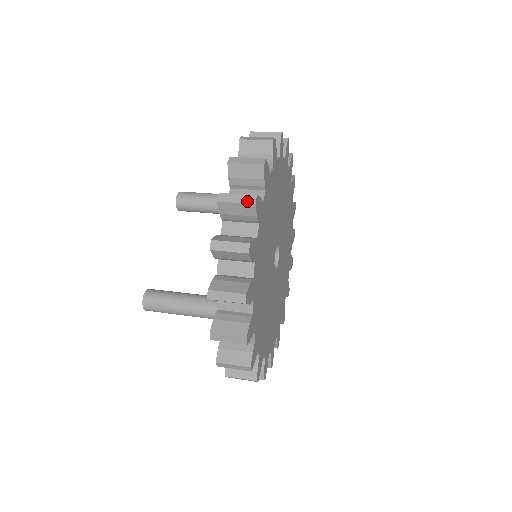
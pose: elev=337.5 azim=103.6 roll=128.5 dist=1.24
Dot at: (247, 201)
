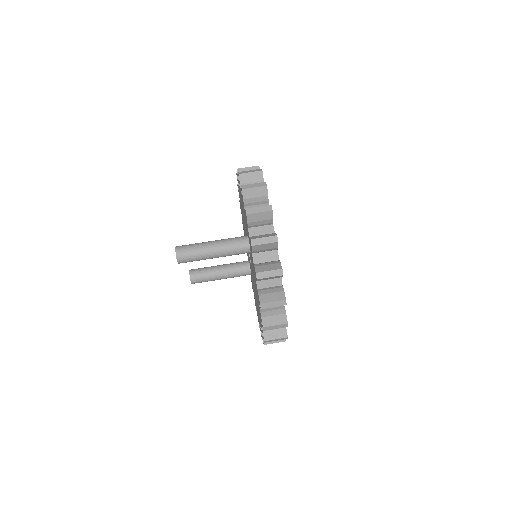
Dot at: occluded
